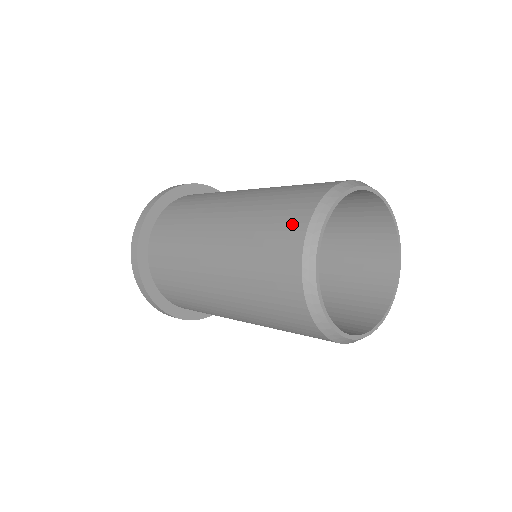
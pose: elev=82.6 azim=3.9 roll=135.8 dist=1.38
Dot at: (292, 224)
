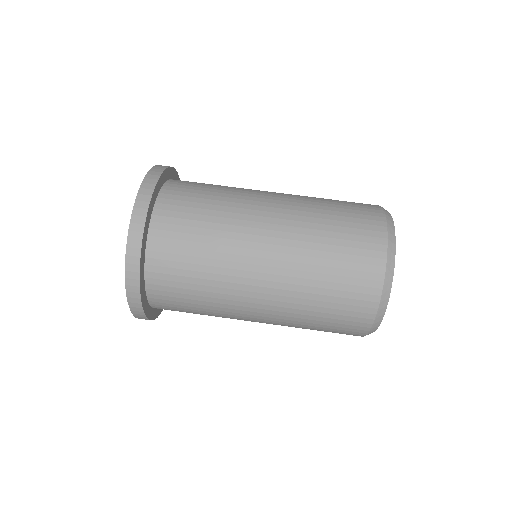
Dot at: (369, 251)
